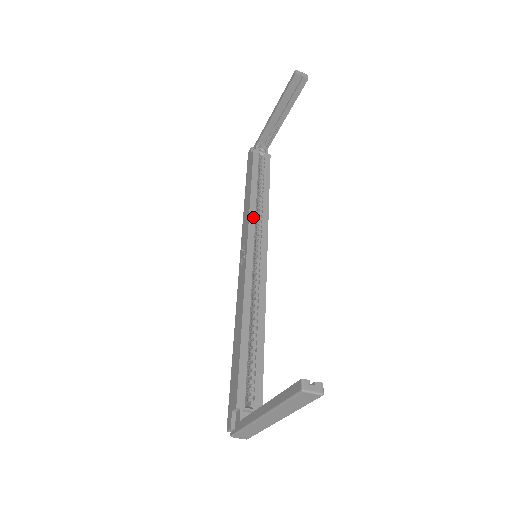
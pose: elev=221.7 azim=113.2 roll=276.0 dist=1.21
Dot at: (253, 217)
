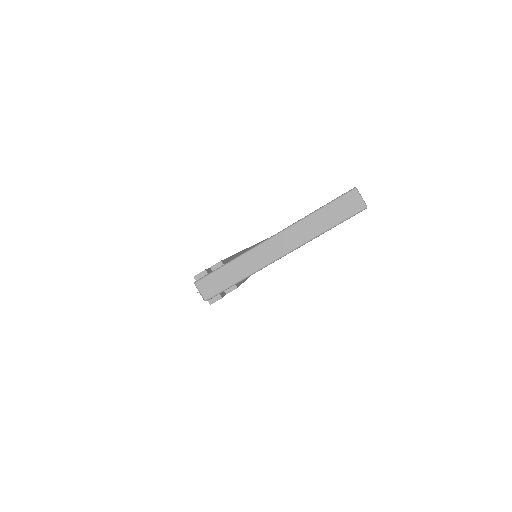
Dot at: occluded
